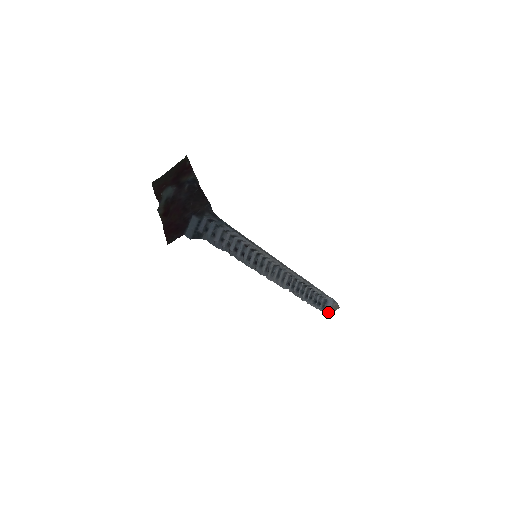
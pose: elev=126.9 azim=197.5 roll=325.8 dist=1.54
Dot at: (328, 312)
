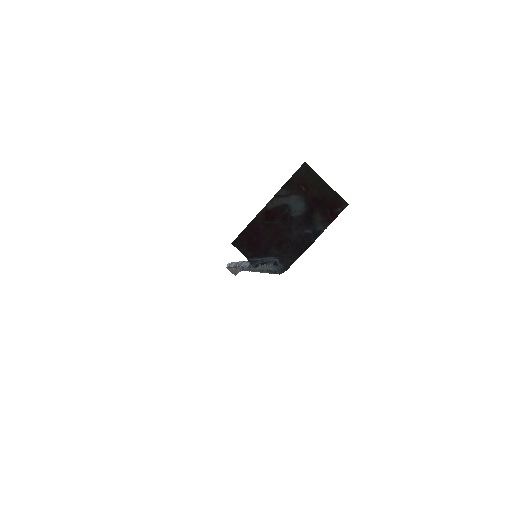
Dot at: occluded
